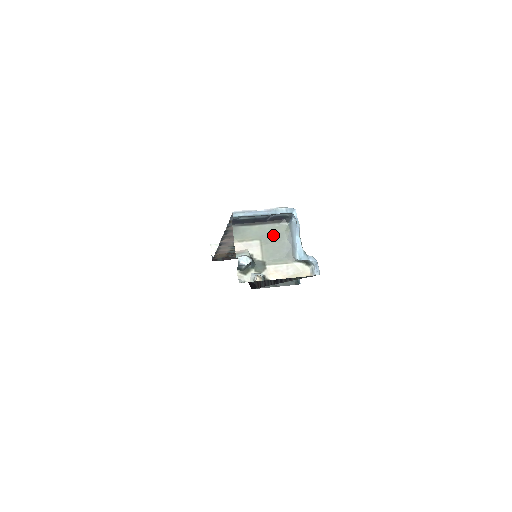
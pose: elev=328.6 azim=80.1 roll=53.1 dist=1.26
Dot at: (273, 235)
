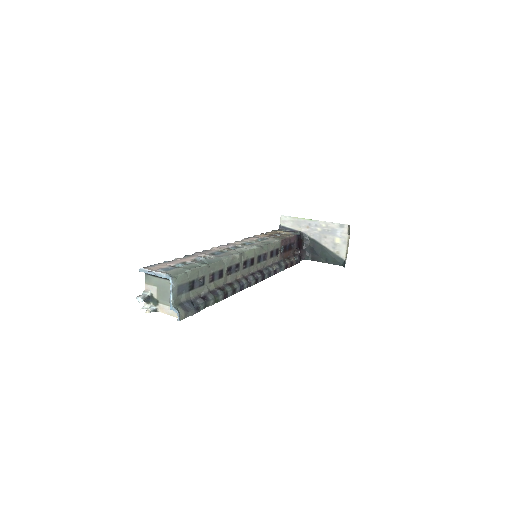
Dot at: (164, 286)
